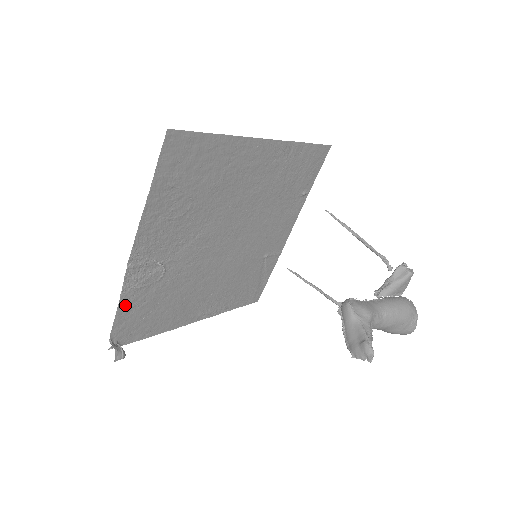
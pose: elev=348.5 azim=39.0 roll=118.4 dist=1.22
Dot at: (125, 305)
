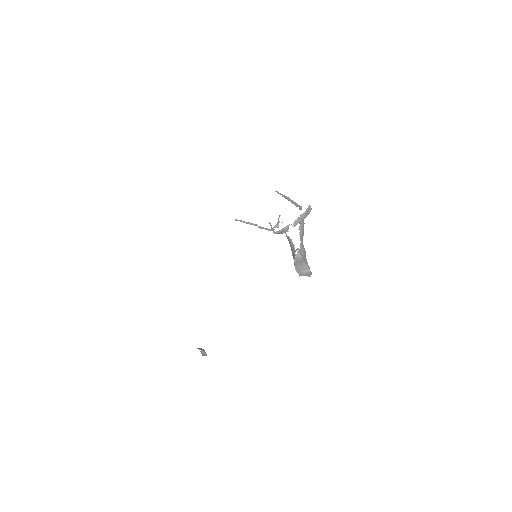
Dot at: occluded
